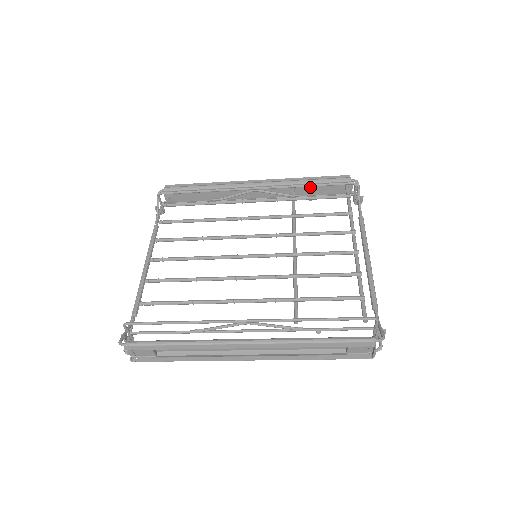
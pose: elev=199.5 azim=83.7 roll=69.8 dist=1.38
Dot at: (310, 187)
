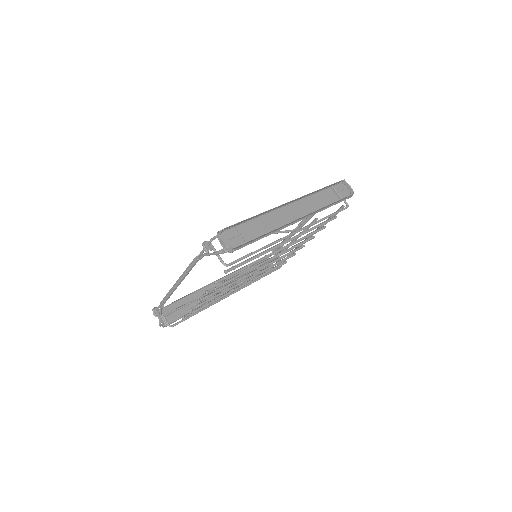
Dot at: (327, 203)
